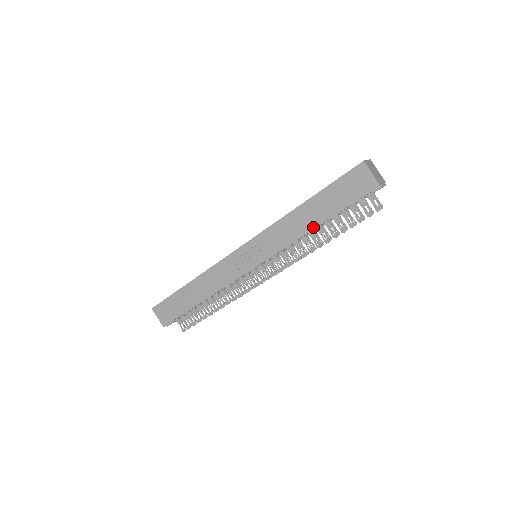
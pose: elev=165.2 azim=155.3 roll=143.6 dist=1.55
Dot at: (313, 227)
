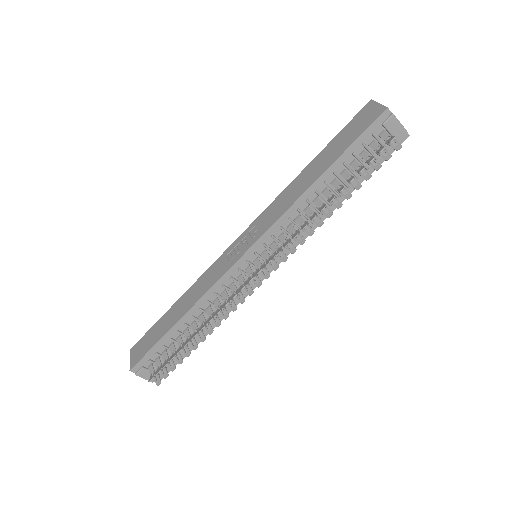
Dot at: (314, 180)
